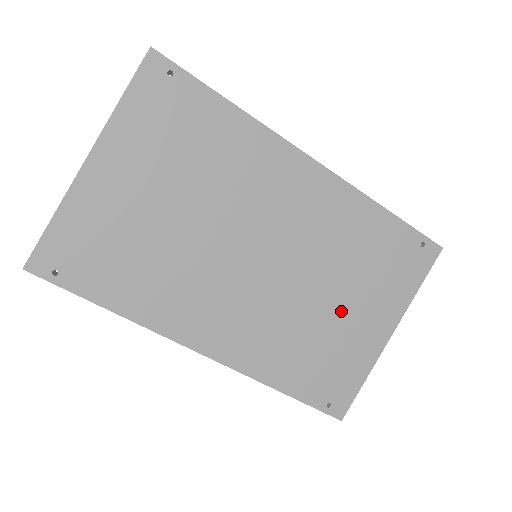
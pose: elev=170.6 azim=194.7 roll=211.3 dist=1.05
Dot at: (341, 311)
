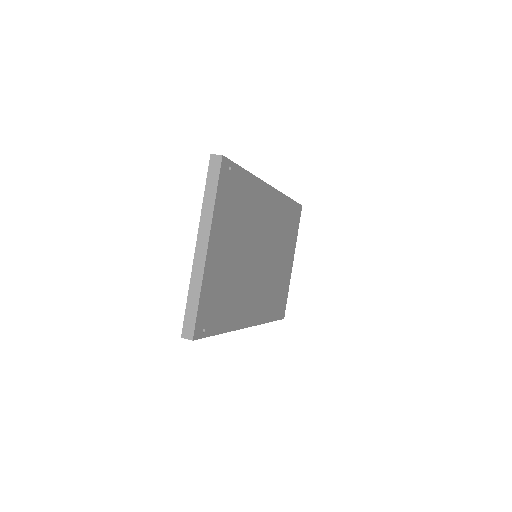
Dot at: (282, 263)
